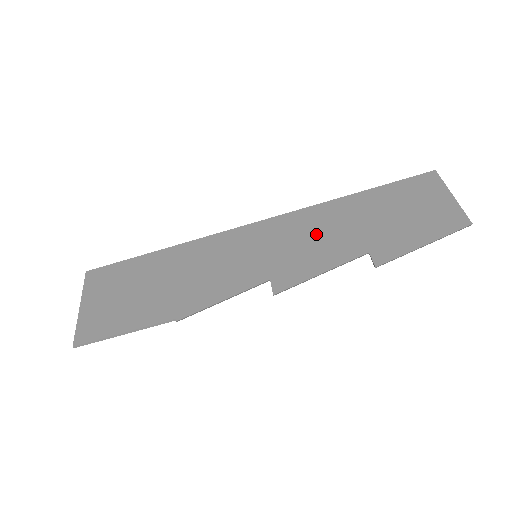
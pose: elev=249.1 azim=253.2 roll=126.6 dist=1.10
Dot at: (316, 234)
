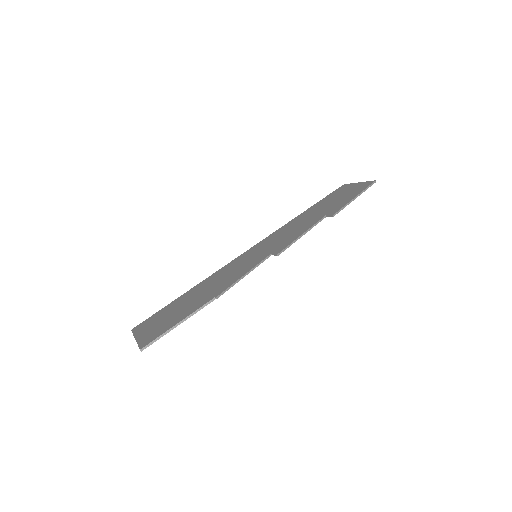
Dot at: (289, 230)
